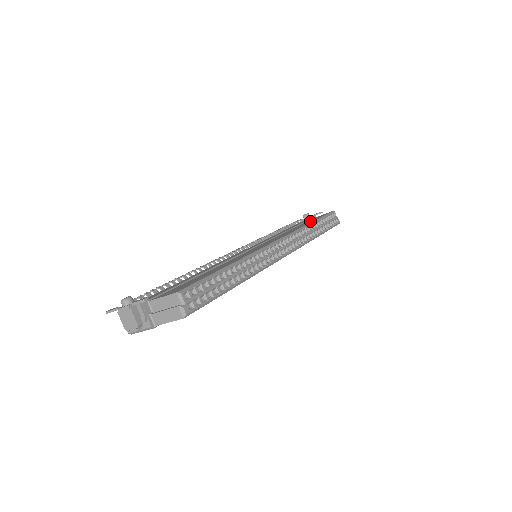
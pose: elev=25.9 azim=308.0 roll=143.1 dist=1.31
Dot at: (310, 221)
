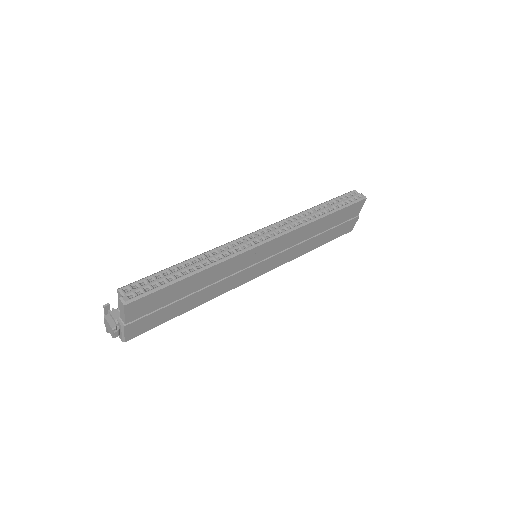
Dot at: occluded
